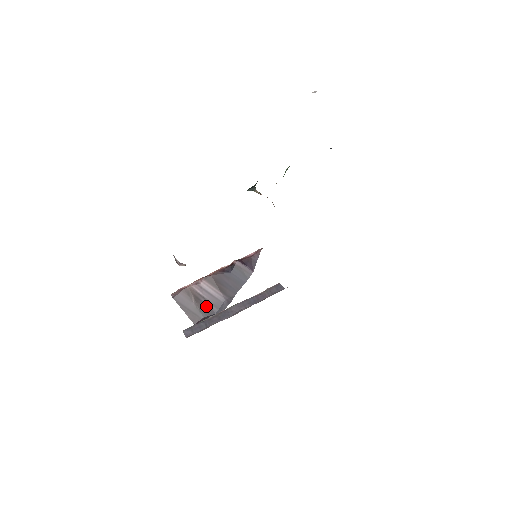
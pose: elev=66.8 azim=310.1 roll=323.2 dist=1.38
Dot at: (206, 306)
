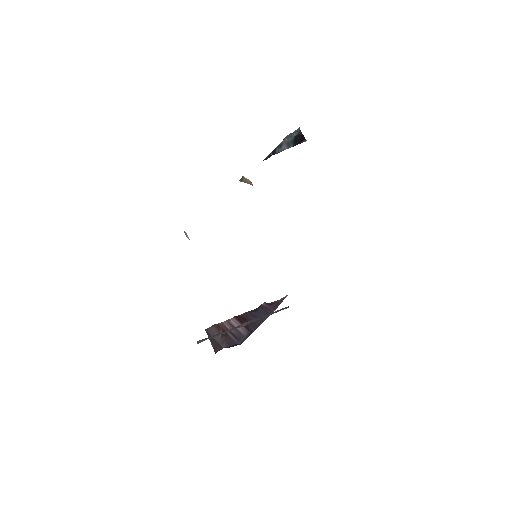
Dot at: (229, 338)
